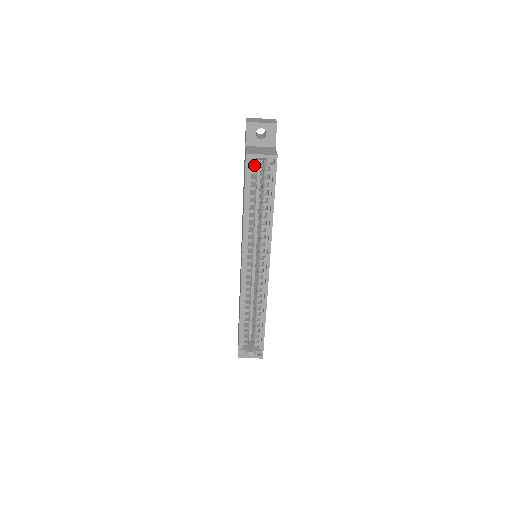
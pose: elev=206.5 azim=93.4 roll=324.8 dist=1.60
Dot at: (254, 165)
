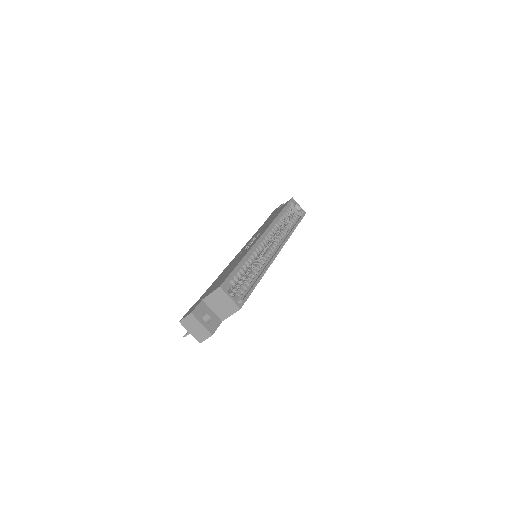
Dot at: (294, 204)
